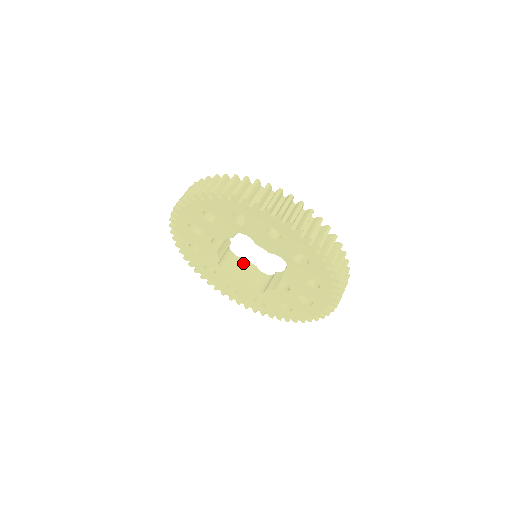
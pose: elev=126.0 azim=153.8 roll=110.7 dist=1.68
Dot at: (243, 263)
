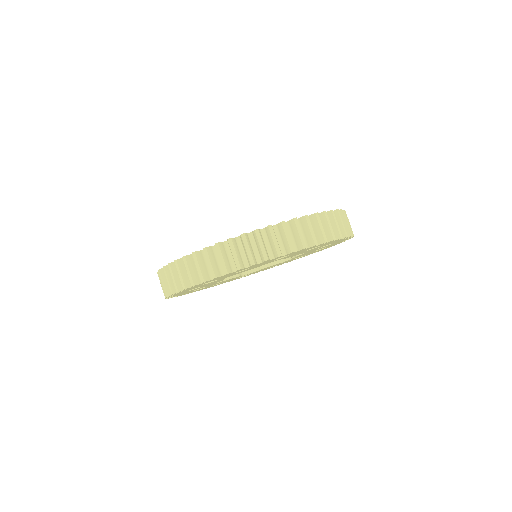
Dot at: occluded
